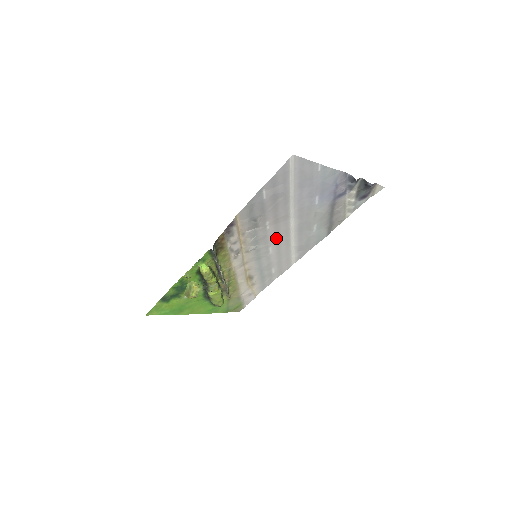
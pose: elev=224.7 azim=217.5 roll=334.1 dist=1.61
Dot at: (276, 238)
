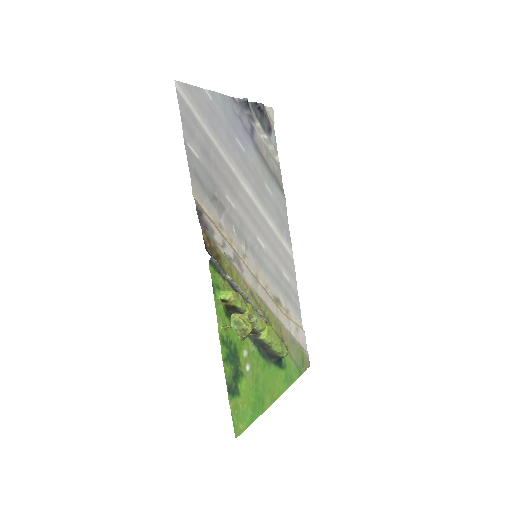
Dot at: (251, 220)
